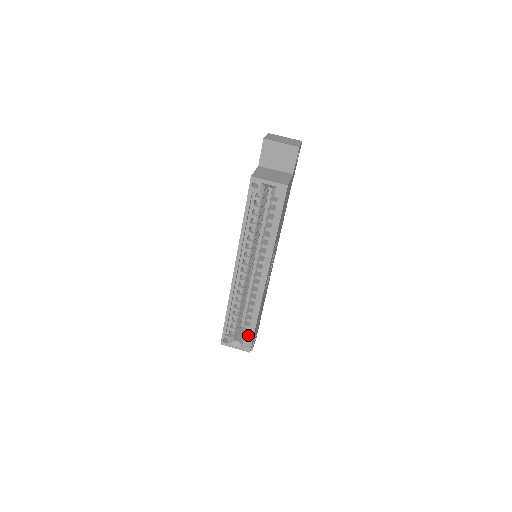
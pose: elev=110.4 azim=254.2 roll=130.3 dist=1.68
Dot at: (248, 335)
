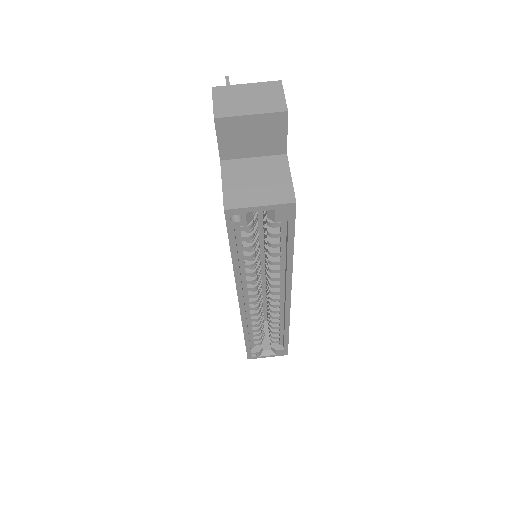
Dot at: (280, 342)
